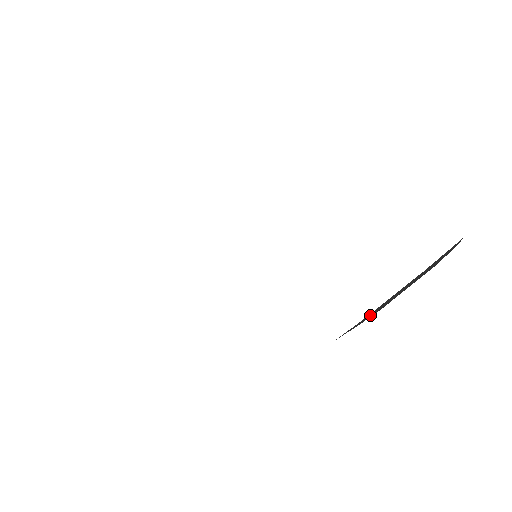
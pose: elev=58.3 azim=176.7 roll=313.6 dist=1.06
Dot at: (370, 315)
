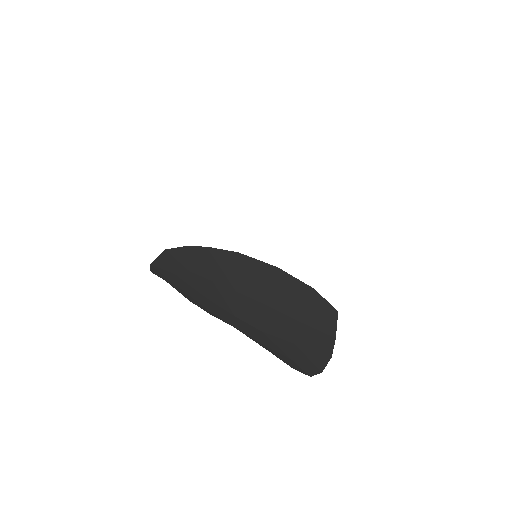
Dot at: (221, 265)
